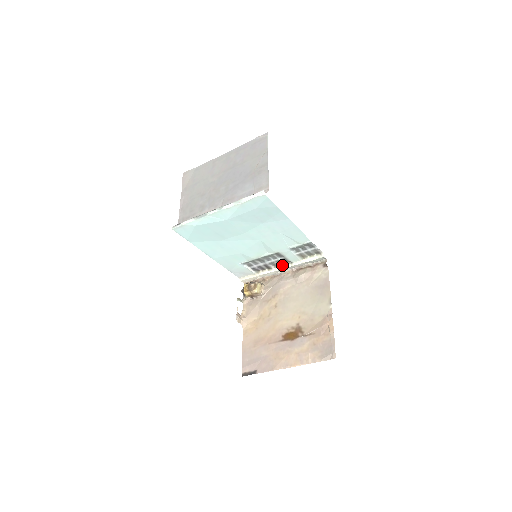
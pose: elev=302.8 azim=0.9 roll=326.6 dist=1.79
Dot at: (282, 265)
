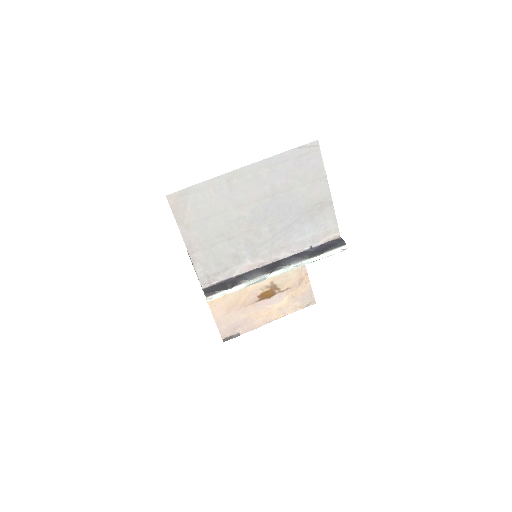
Dot at: occluded
